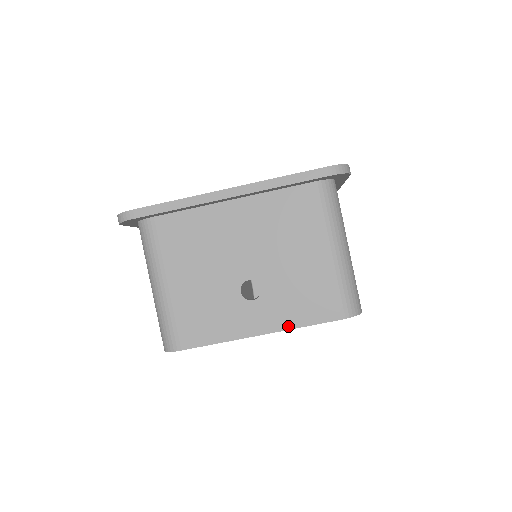
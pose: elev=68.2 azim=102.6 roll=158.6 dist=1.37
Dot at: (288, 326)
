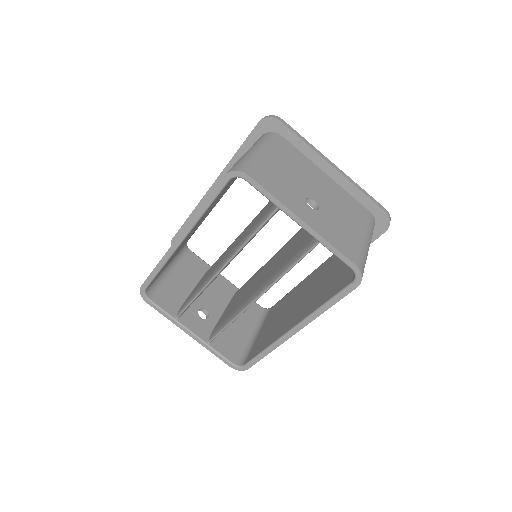
Dot at: (323, 235)
